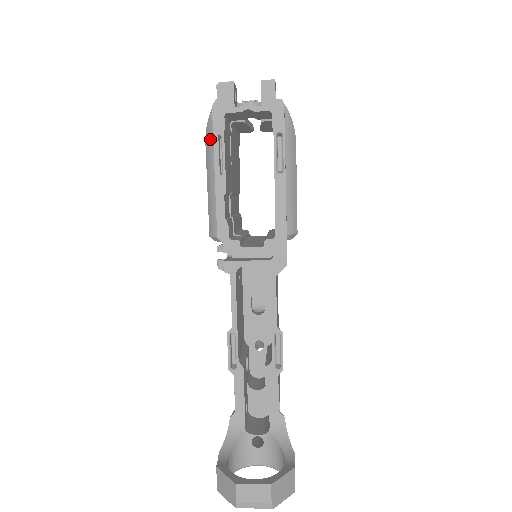
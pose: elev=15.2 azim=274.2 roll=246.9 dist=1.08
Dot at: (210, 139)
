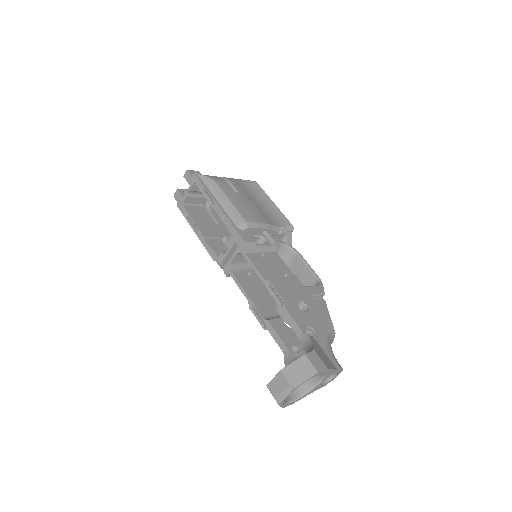
Dot at: occluded
